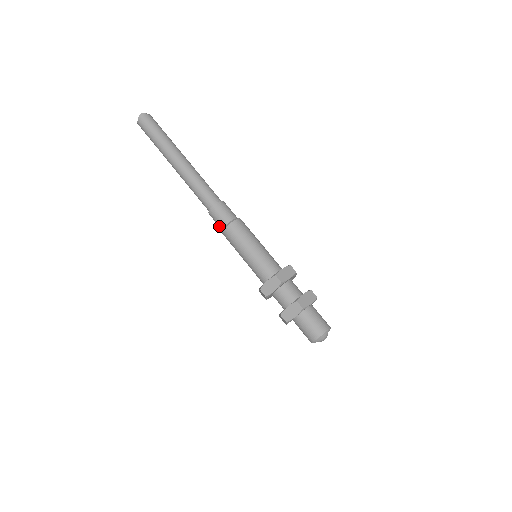
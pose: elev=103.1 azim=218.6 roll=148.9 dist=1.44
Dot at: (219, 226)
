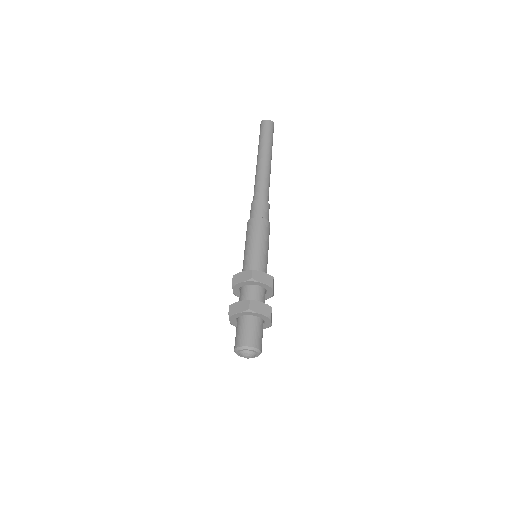
Dot at: (255, 213)
